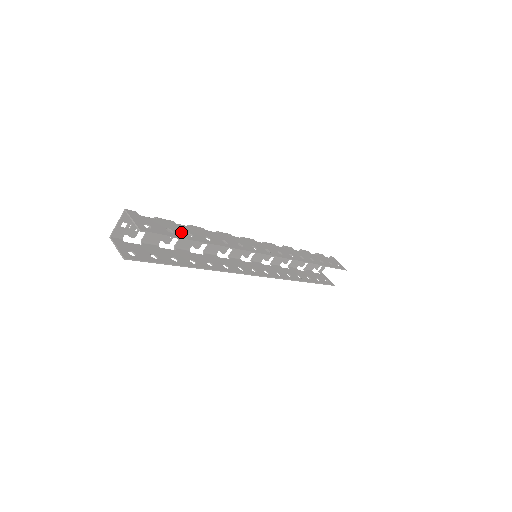
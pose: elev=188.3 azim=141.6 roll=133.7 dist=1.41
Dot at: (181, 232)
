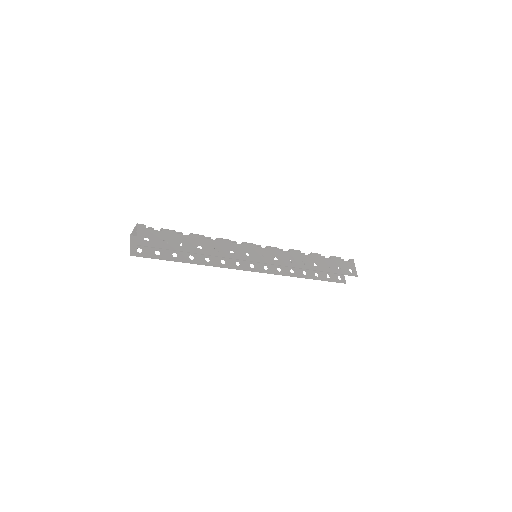
Dot at: (176, 243)
